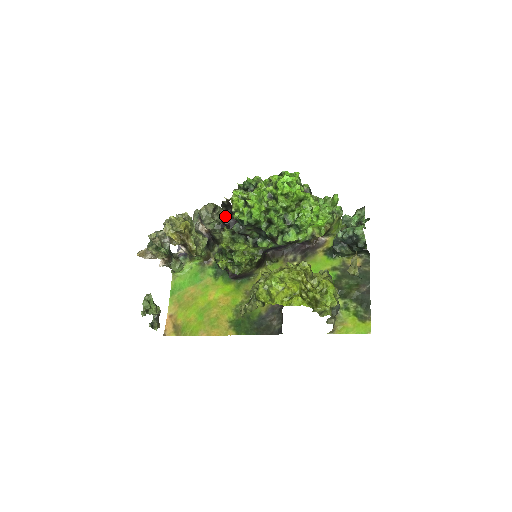
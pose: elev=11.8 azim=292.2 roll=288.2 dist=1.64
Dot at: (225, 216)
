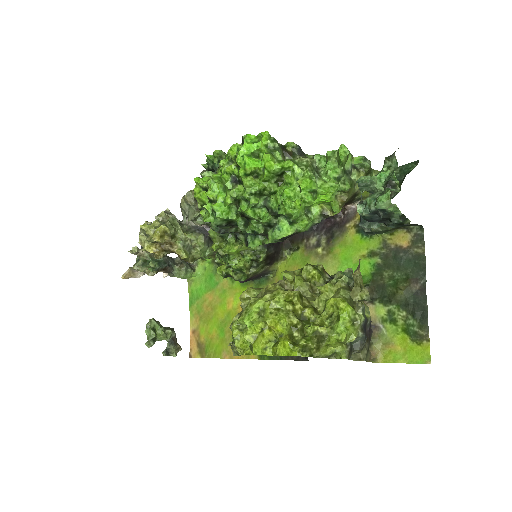
Dot at: occluded
